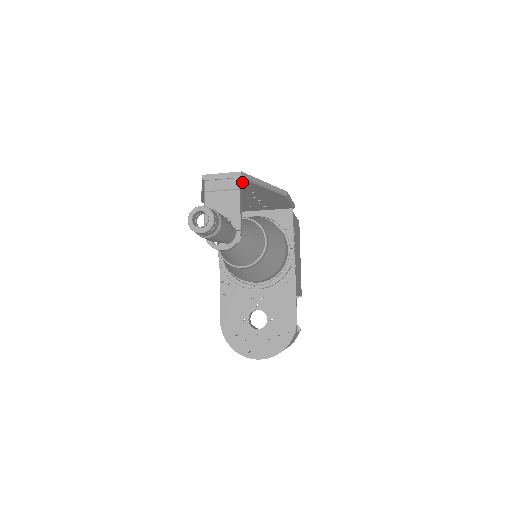
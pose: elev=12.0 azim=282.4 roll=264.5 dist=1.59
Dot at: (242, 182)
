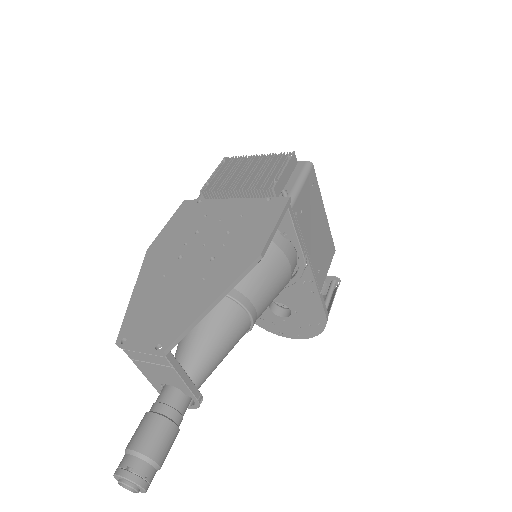
Dot at: occluded
